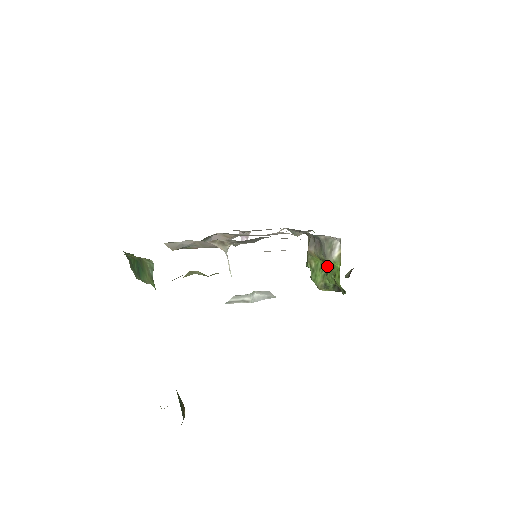
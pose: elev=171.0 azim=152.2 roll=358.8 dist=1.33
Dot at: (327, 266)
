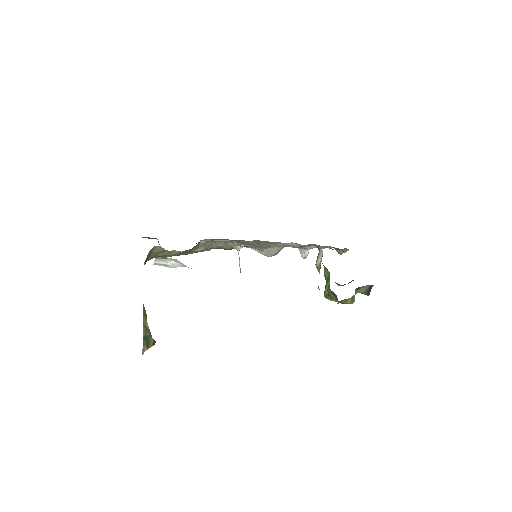
Dot at: occluded
